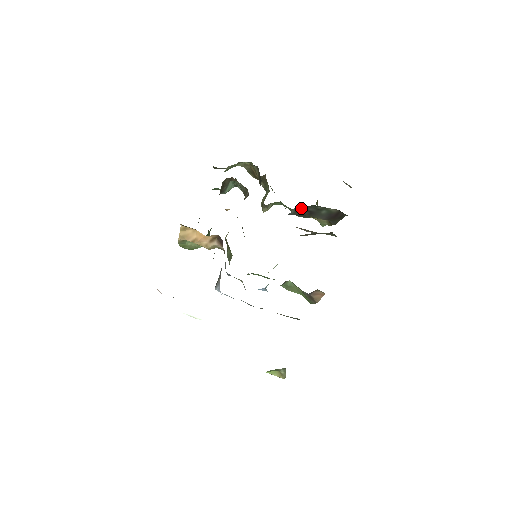
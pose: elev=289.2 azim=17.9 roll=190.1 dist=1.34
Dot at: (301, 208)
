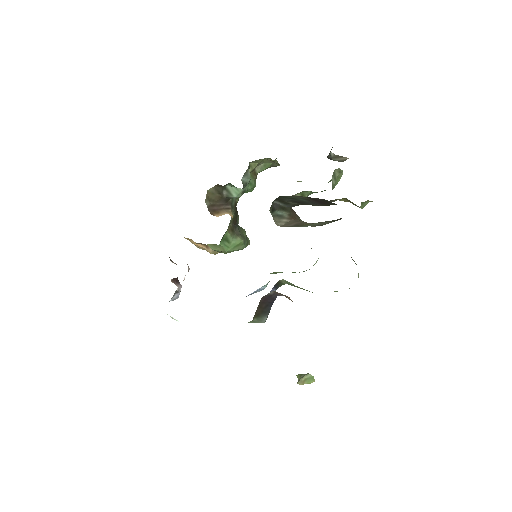
Dot at: (282, 200)
